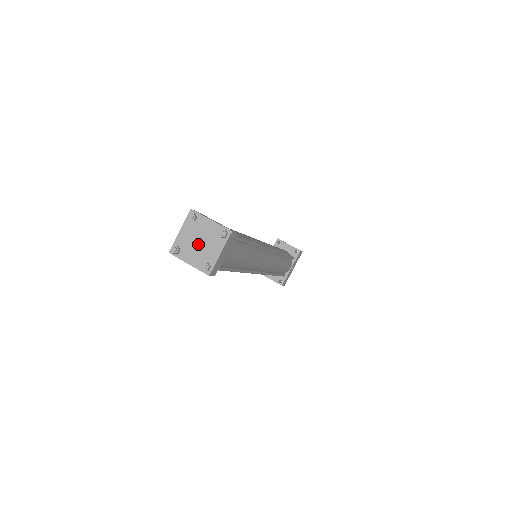
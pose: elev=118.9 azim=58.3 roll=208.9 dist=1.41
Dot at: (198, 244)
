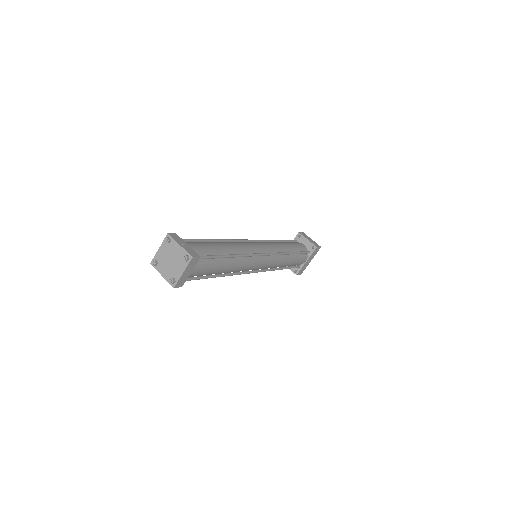
Dot at: (169, 262)
